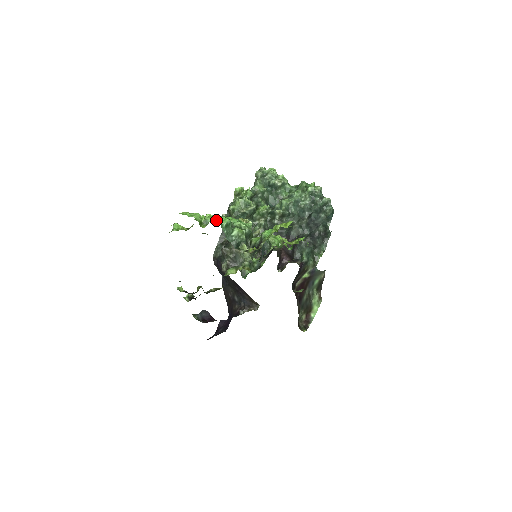
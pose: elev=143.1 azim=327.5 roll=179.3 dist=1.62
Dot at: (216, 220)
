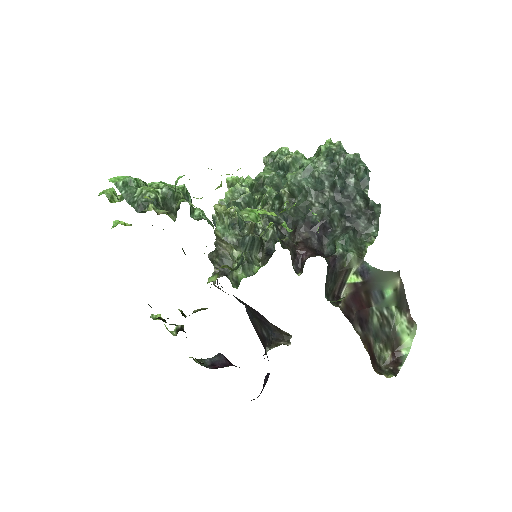
Dot at: (111, 180)
